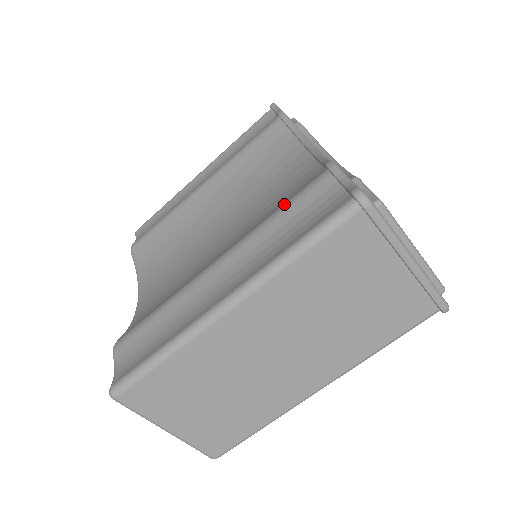
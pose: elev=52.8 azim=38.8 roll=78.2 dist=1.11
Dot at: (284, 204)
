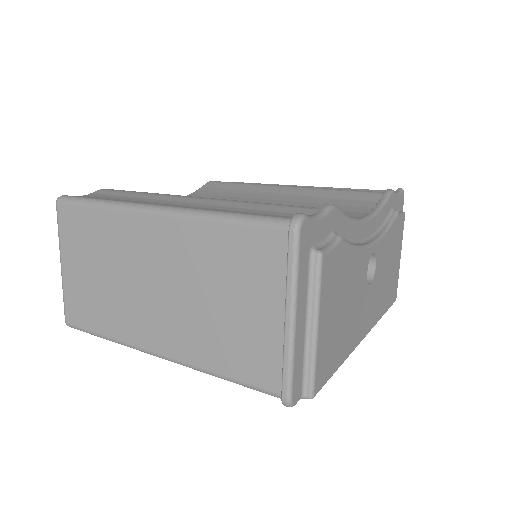
Dot at: (277, 204)
